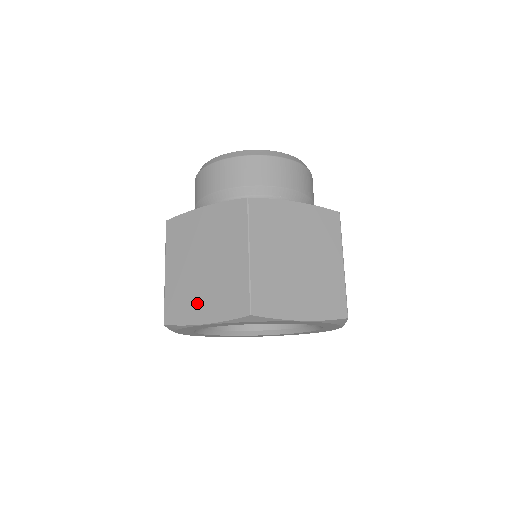
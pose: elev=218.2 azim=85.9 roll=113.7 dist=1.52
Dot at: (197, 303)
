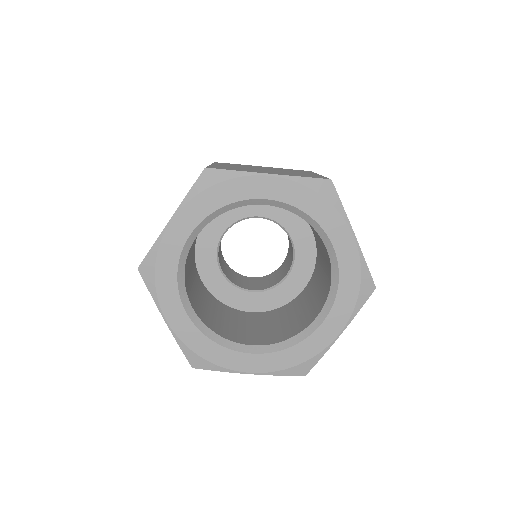
Dot at: occluded
